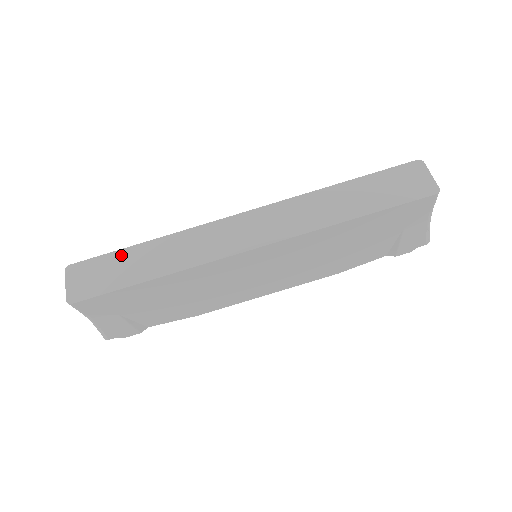
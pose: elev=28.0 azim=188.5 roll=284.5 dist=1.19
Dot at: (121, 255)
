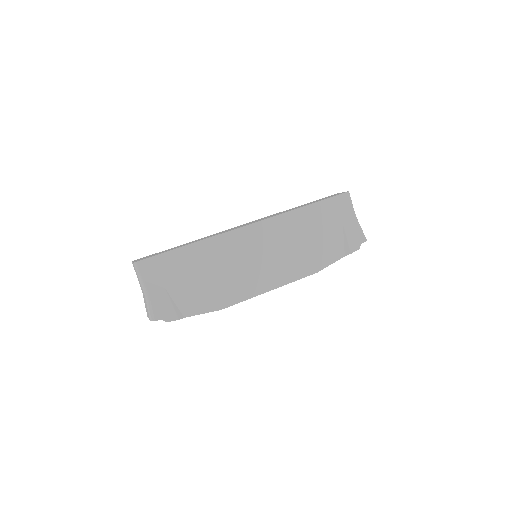
Dot at: occluded
